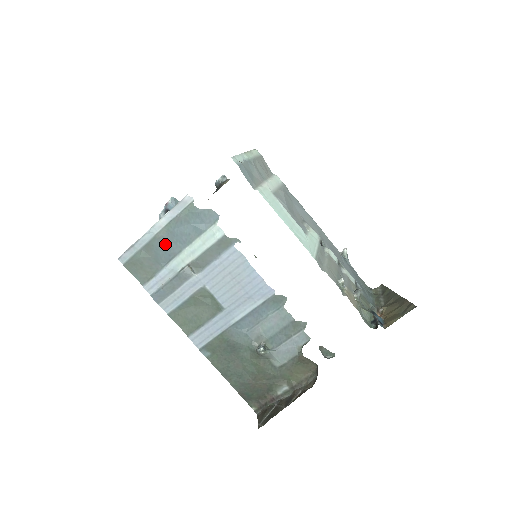
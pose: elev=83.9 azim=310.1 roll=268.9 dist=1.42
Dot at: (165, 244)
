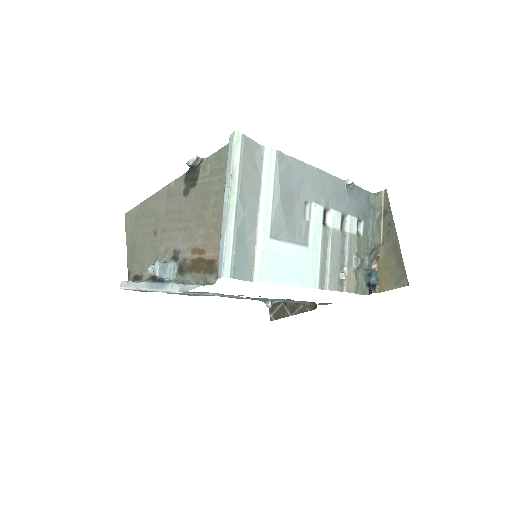
Dot at: occluded
